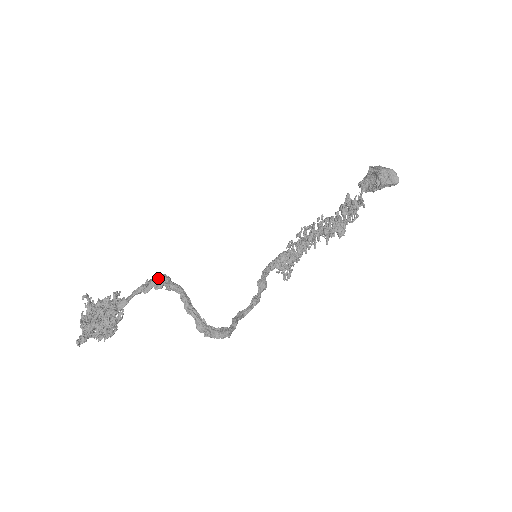
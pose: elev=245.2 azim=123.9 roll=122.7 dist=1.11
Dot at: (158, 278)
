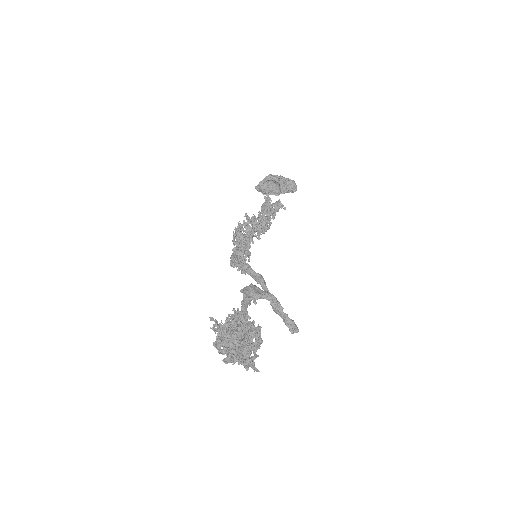
Dot at: (252, 288)
